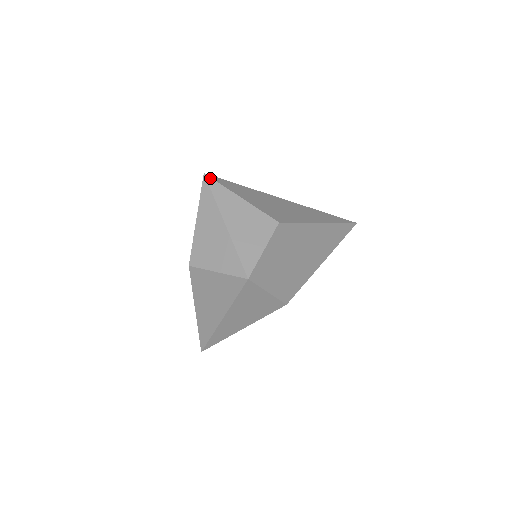
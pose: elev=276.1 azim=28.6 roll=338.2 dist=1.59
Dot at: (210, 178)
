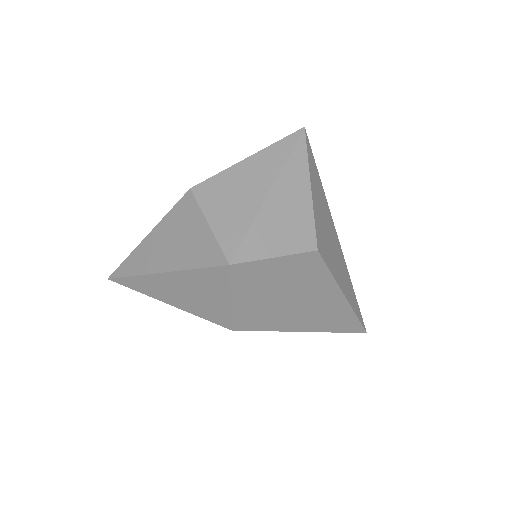
Dot at: (305, 137)
